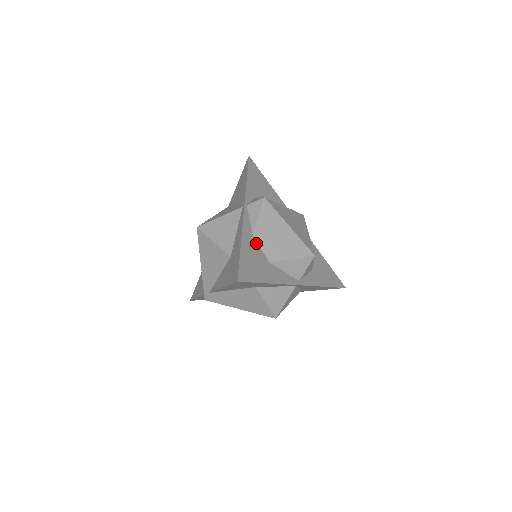
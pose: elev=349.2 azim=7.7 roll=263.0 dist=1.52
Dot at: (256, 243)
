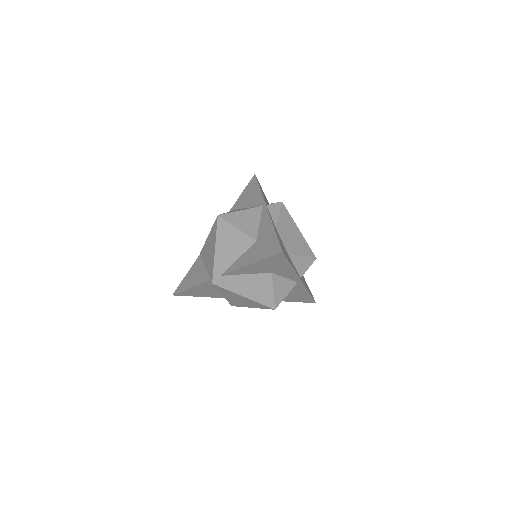
Dot at: (278, 234)
